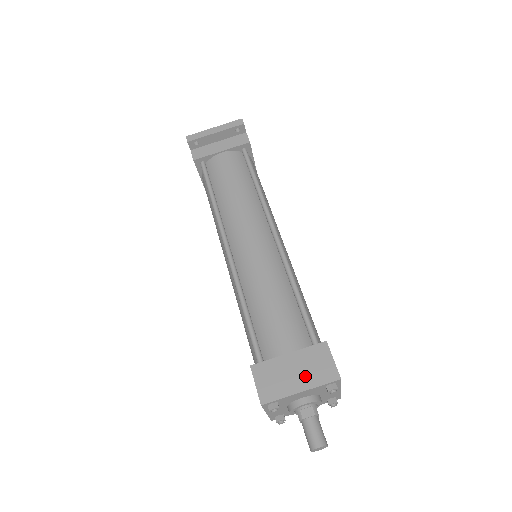
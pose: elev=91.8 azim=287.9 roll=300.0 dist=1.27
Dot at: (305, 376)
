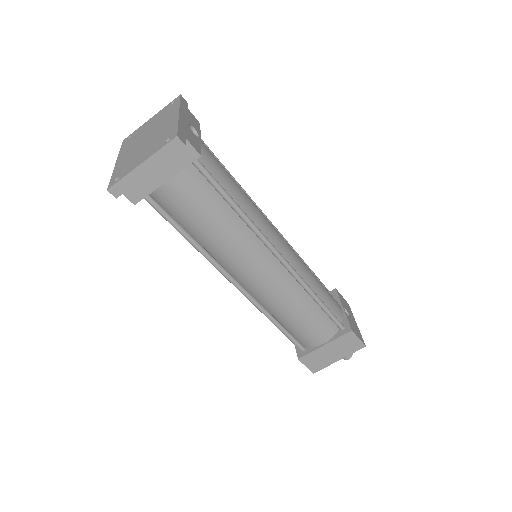
Dot at: (340, 353)
